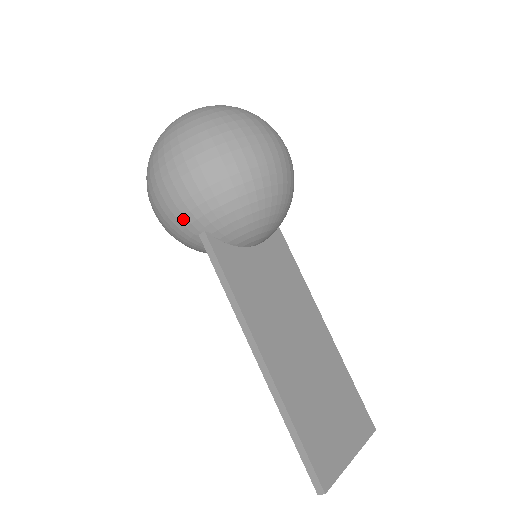
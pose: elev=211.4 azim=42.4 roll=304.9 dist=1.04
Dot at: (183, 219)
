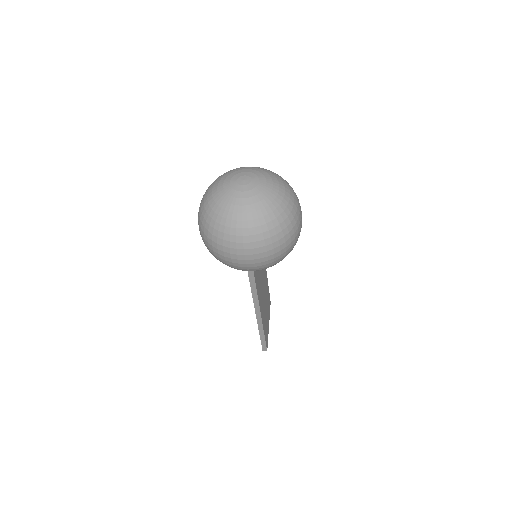
Dot at: (246, 270)
